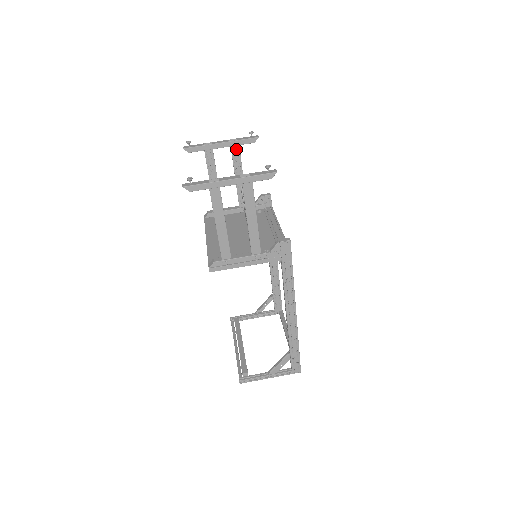
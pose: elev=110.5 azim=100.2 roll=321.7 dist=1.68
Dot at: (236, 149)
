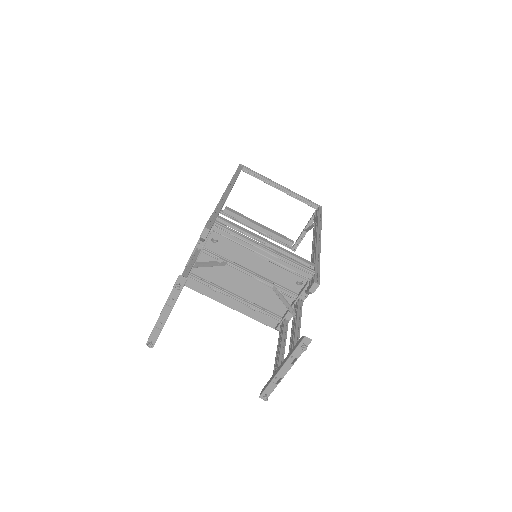
Dot at: occluded
